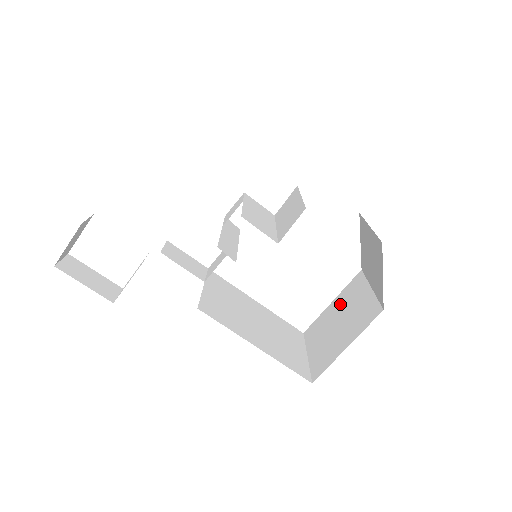
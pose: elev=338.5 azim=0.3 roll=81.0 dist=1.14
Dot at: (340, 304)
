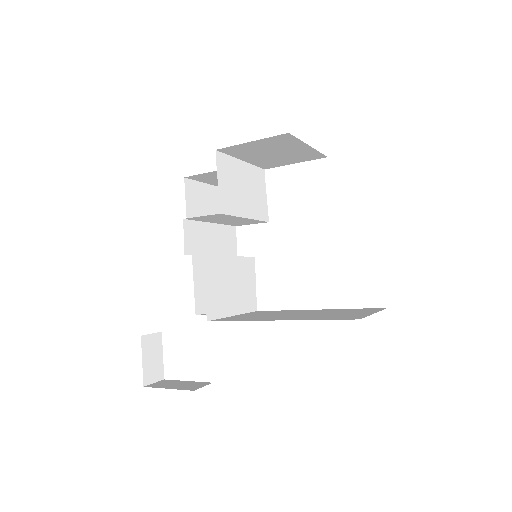
Dot at: occluded
